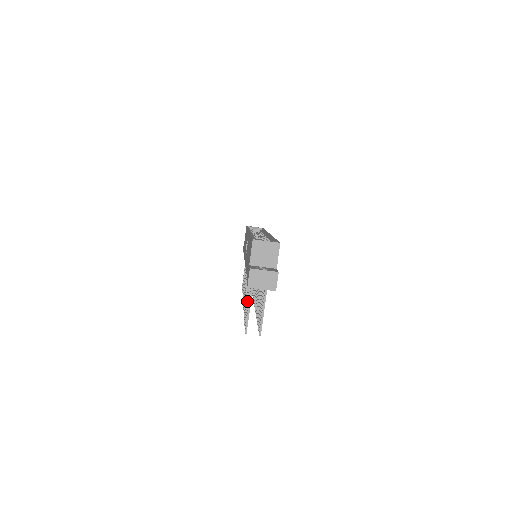
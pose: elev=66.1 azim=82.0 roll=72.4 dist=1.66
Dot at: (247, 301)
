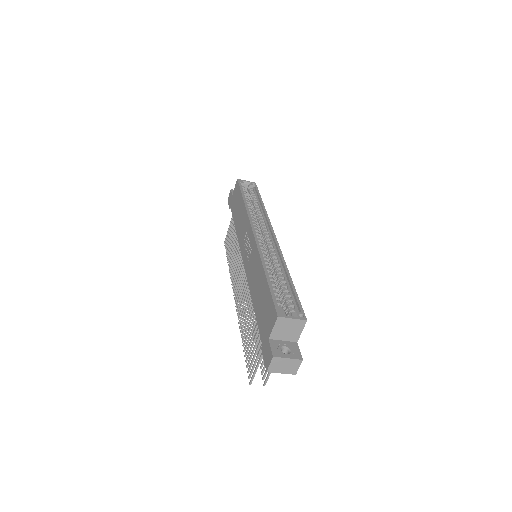
Dot at: (251, 339)
